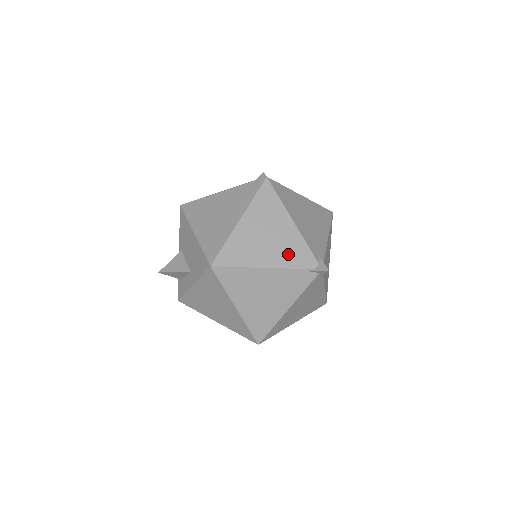
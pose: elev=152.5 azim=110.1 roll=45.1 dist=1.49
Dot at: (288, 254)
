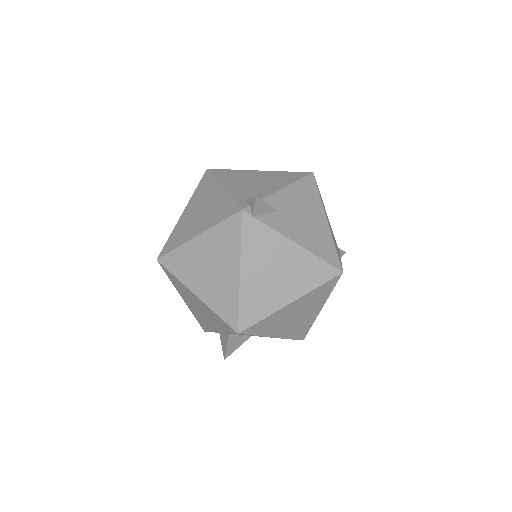
Dot at: occluded
